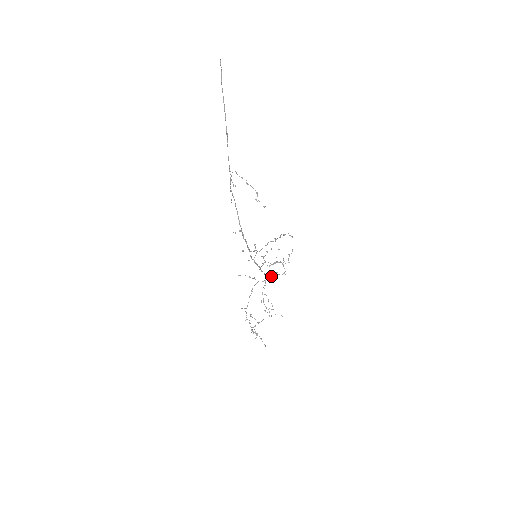
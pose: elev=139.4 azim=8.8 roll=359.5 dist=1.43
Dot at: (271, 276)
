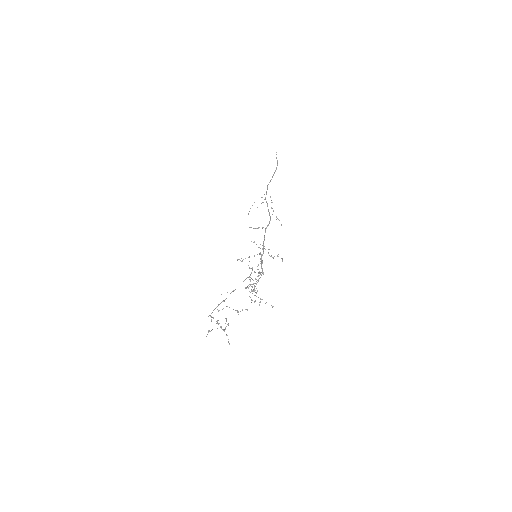
Dot at: occluded
